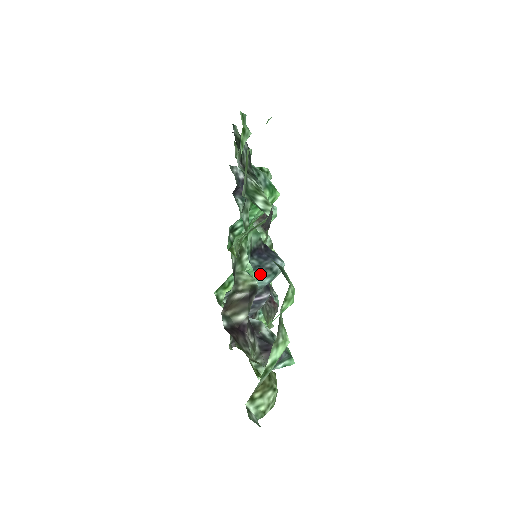
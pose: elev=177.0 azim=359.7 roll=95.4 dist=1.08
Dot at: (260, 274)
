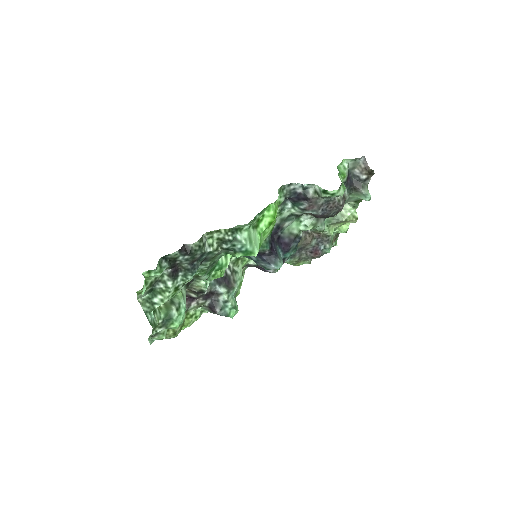
Dot at: occluded
